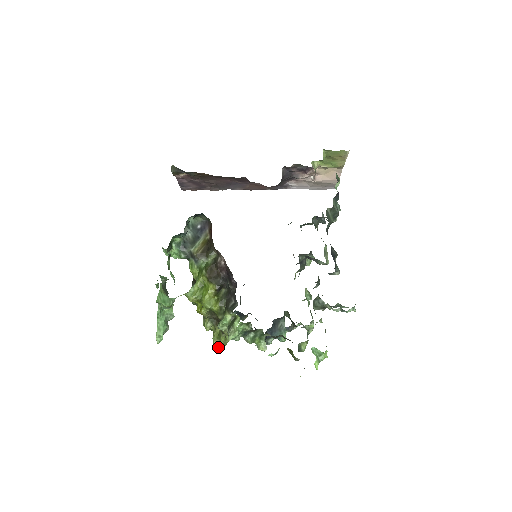
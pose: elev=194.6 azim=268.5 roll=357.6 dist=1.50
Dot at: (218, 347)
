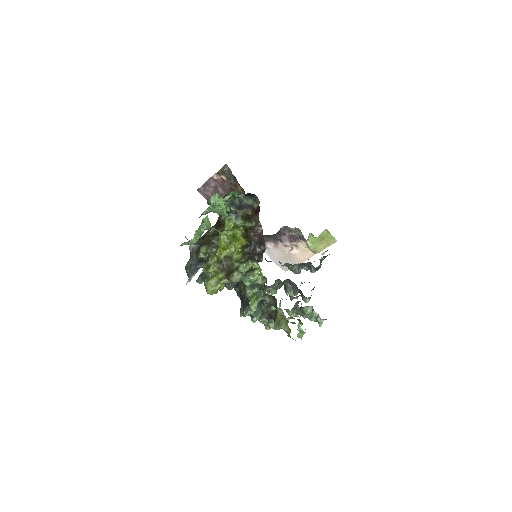
Dot at: (209, 290)
